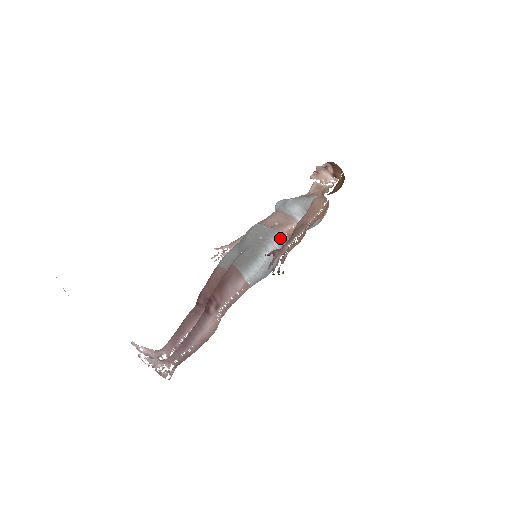
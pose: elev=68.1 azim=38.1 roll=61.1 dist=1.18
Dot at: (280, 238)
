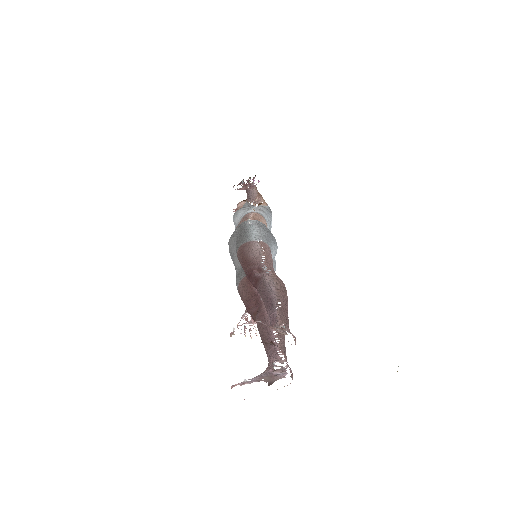
Dot at: occluded
